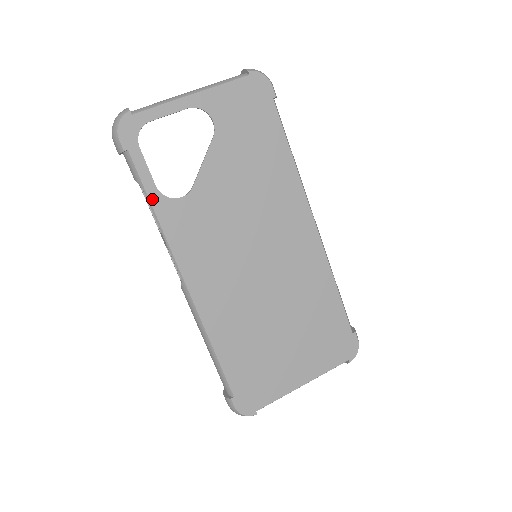
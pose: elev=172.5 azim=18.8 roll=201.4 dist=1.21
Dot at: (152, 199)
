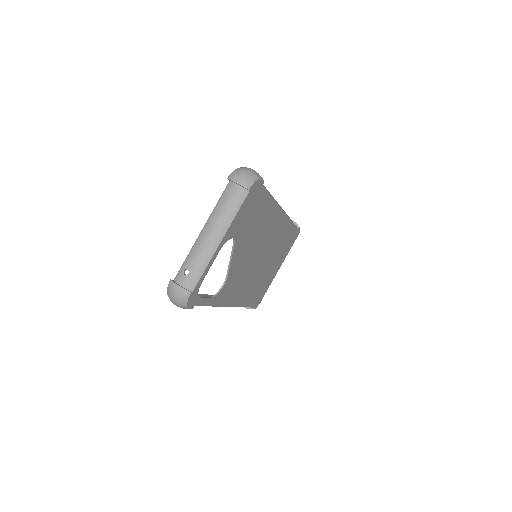
Dot at: (211, 304)
